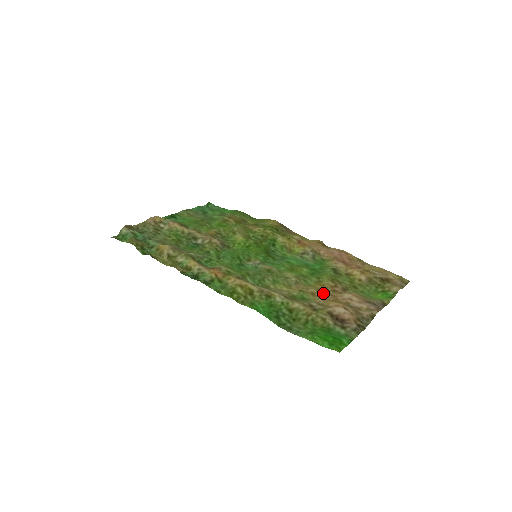
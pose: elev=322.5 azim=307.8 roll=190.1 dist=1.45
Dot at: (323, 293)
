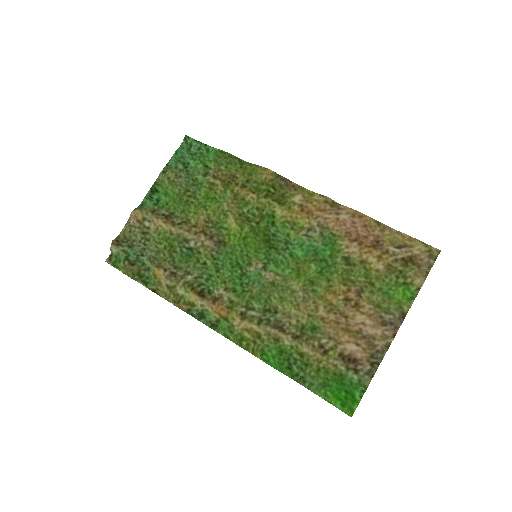
Dot at: (333, 316)
